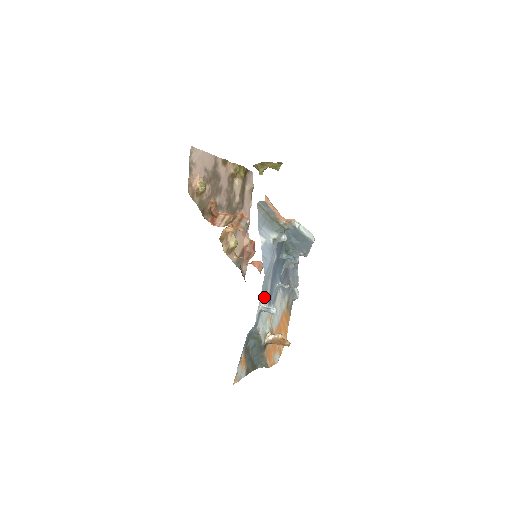
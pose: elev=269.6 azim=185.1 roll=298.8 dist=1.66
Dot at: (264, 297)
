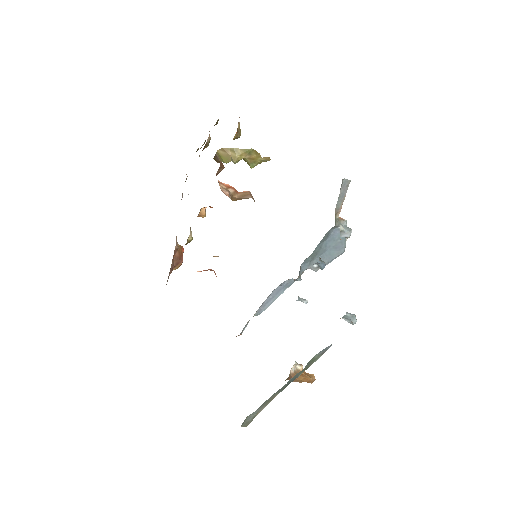
Dot at: occluded
